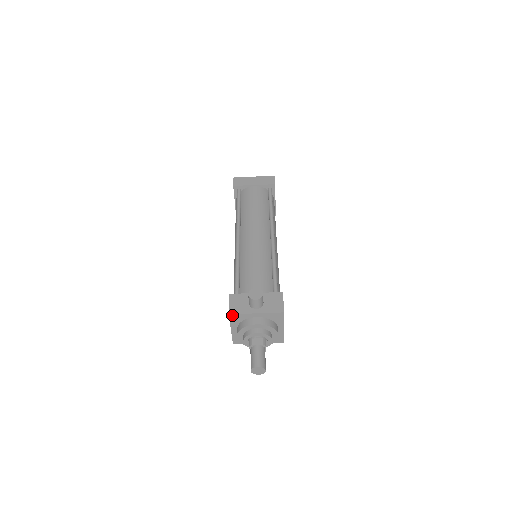
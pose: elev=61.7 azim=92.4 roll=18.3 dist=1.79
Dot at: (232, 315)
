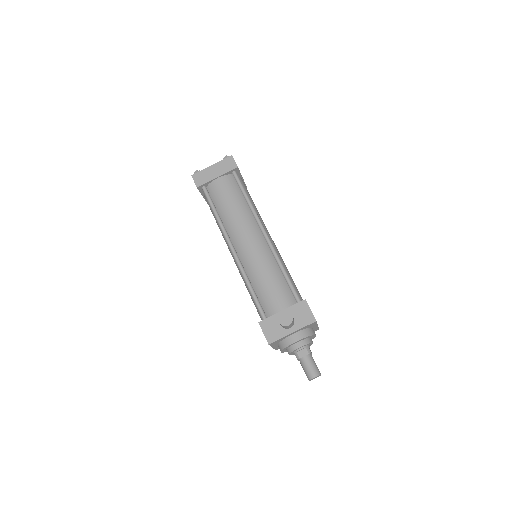
Dot at: (271, 343)
